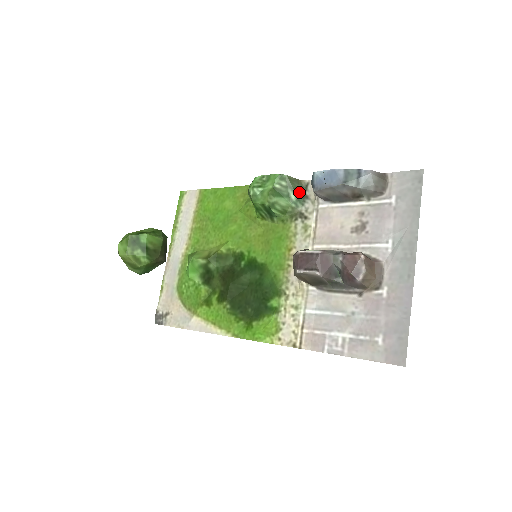
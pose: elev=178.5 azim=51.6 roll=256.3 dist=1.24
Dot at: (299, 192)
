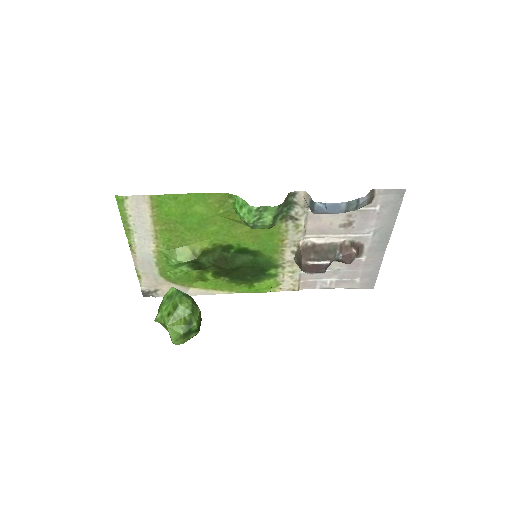
Dot at: (289, 202)
